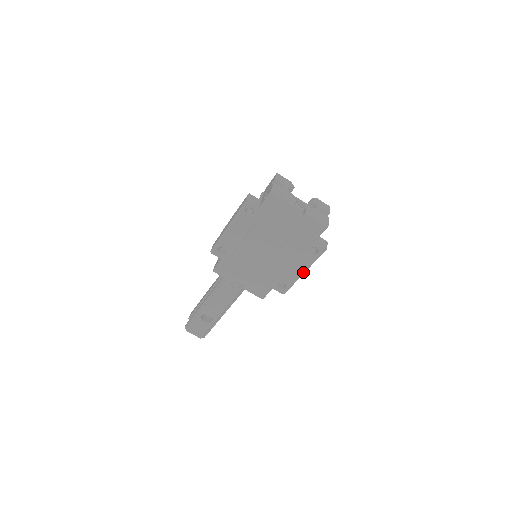
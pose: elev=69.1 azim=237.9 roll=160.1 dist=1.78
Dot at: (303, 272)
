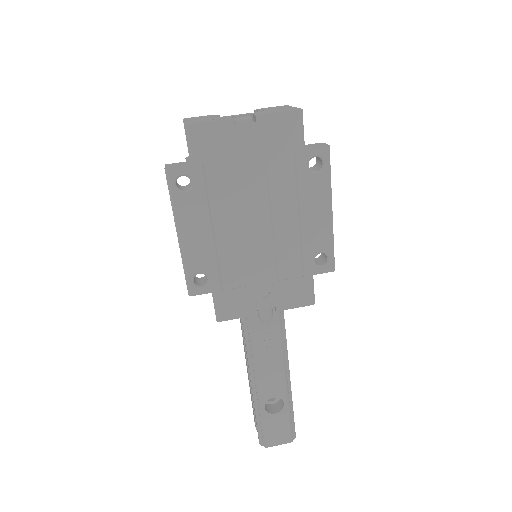
Dot at: (329, 211)
